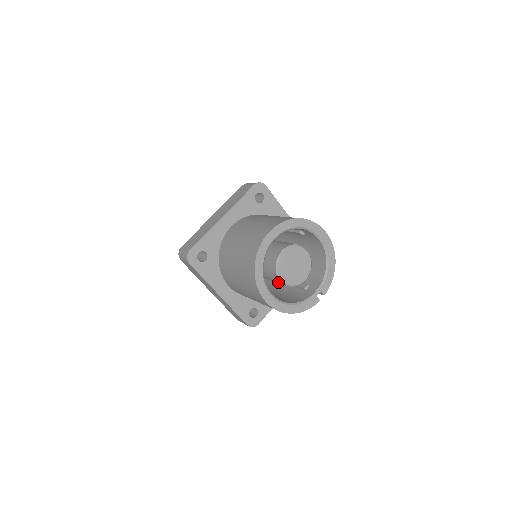
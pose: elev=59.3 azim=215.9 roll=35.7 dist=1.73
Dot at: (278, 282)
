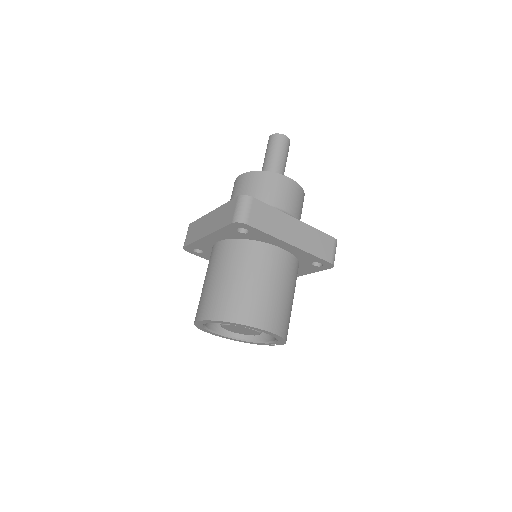
Dot at: occluded
